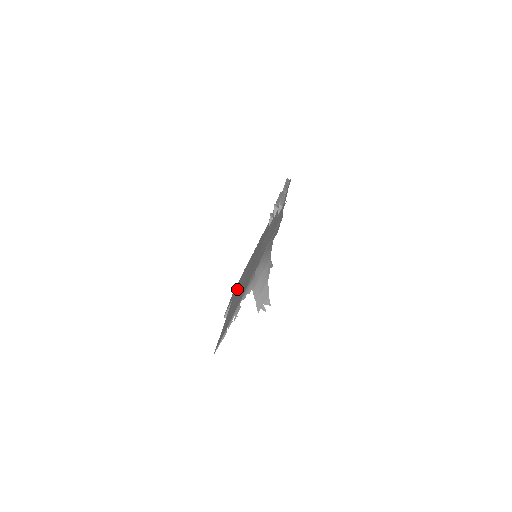
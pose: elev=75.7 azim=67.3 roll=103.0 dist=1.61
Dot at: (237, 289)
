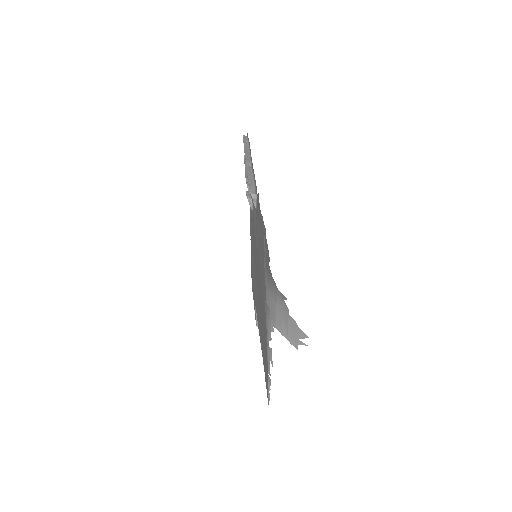
Dot at: occluded
